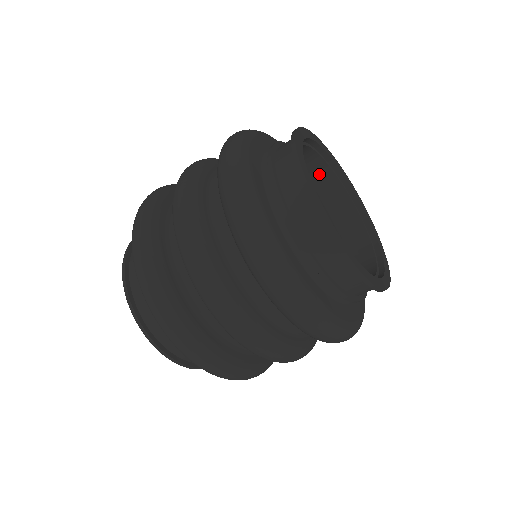
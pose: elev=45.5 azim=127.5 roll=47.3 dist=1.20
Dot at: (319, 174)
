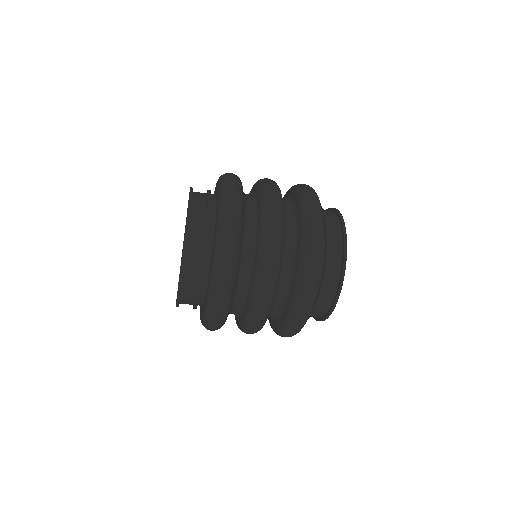
Dot at: occluded
